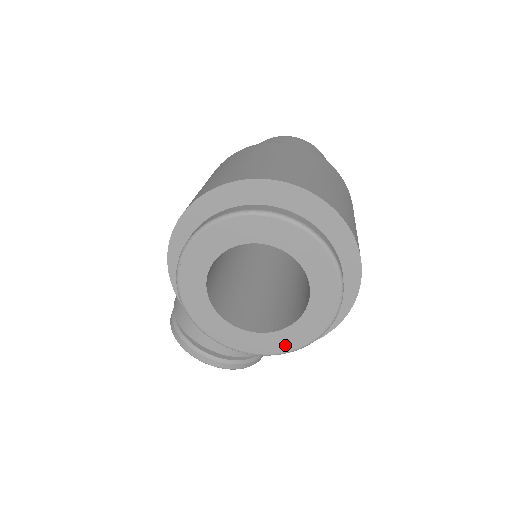
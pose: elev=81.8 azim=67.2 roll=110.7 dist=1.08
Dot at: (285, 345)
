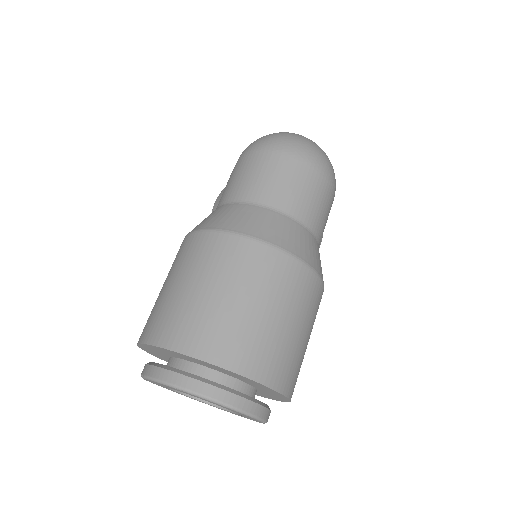
Dot at: (238, 415)
